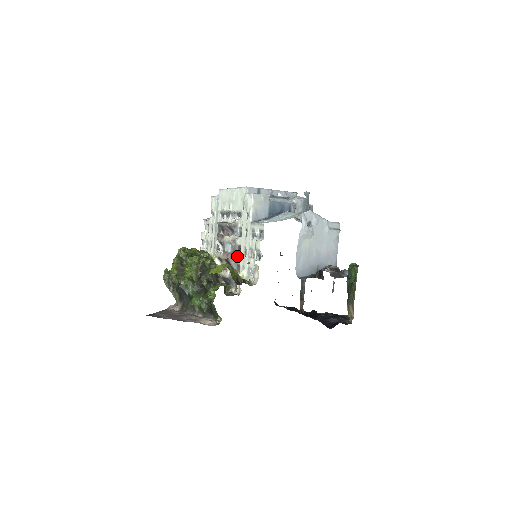
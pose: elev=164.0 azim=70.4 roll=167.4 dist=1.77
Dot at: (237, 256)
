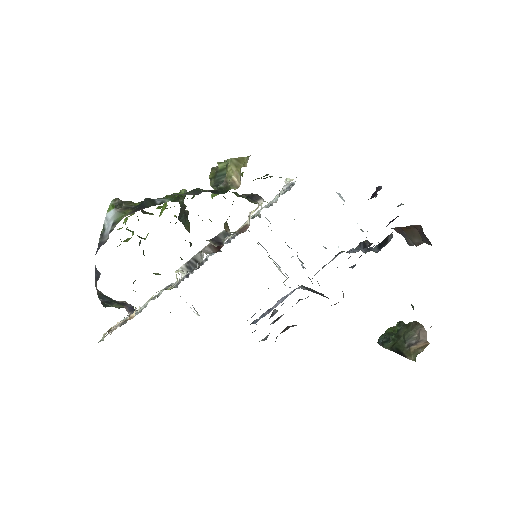
Dot at: occluded
